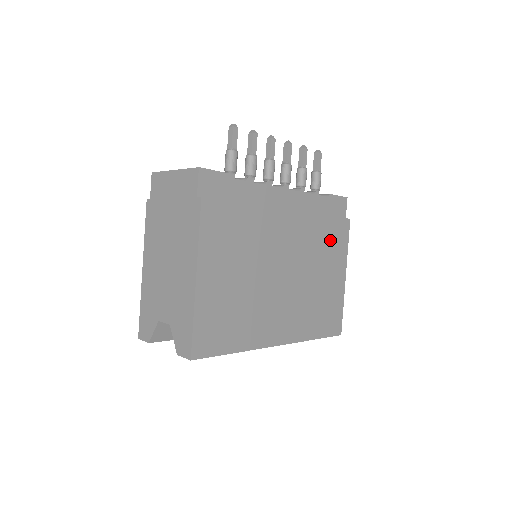
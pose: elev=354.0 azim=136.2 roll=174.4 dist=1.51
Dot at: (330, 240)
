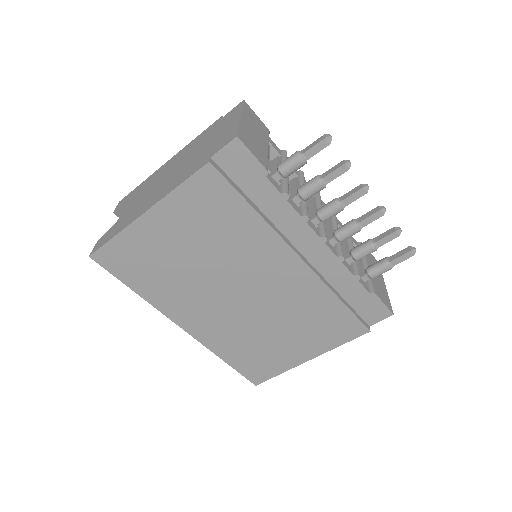
Dot at: (325, 322)
